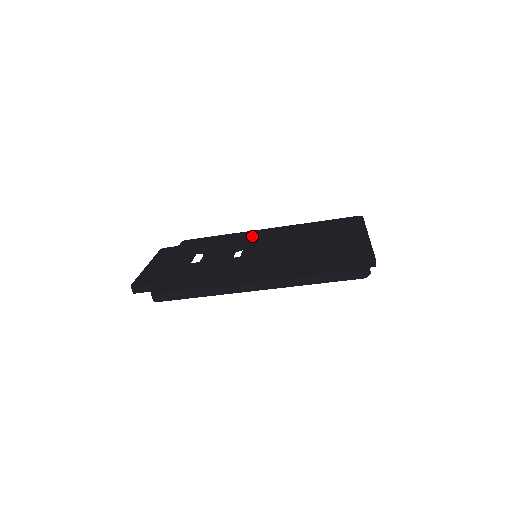
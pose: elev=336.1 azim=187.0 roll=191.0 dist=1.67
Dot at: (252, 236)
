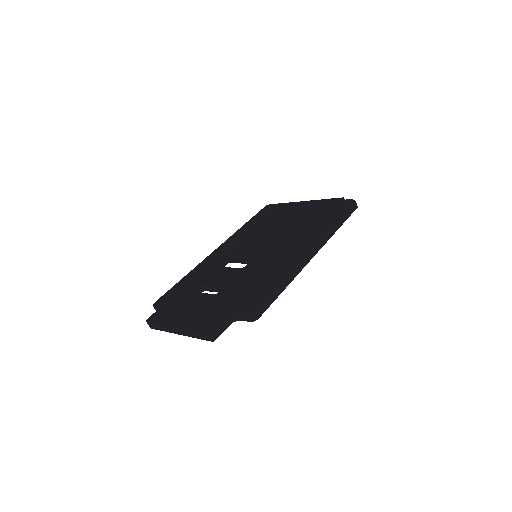
Dot at: (218, 257)
